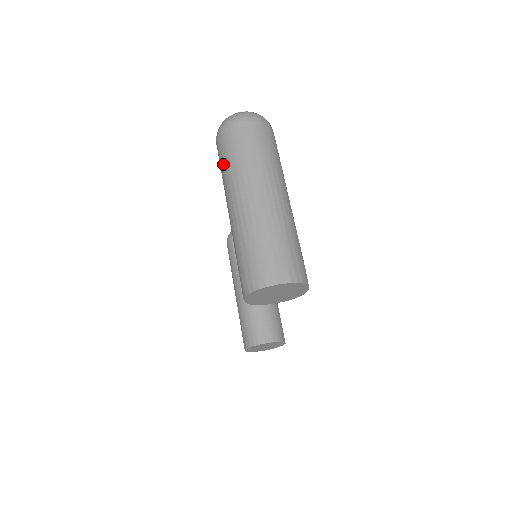
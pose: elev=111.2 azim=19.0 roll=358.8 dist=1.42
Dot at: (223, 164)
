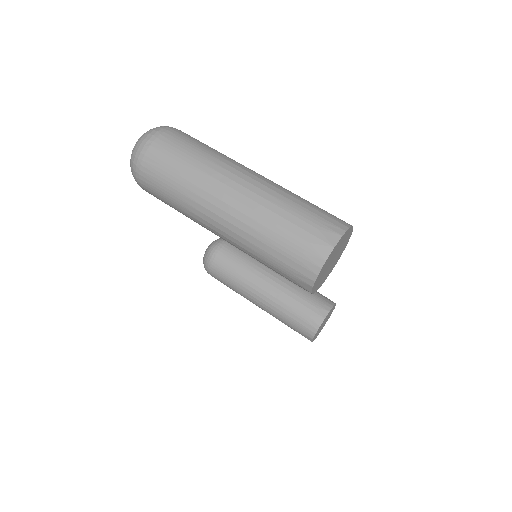
Dot at: (170, 198)
